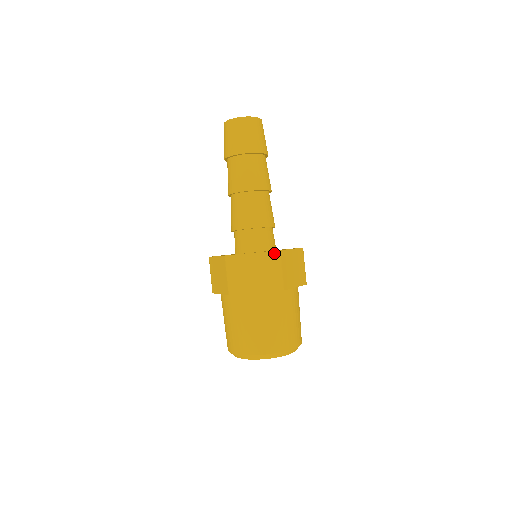
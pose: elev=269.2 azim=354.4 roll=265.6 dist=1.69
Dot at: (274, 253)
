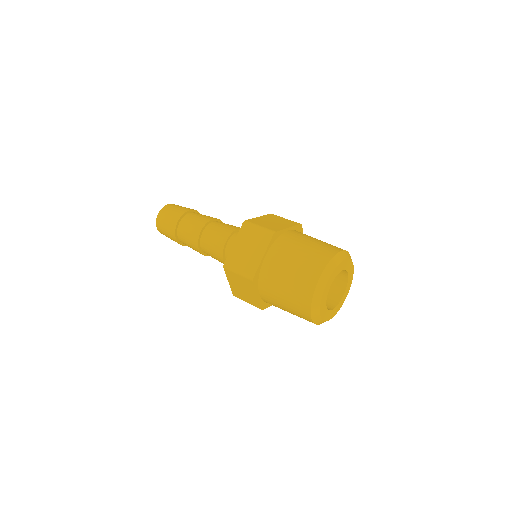
Dot at: (243, 225)
